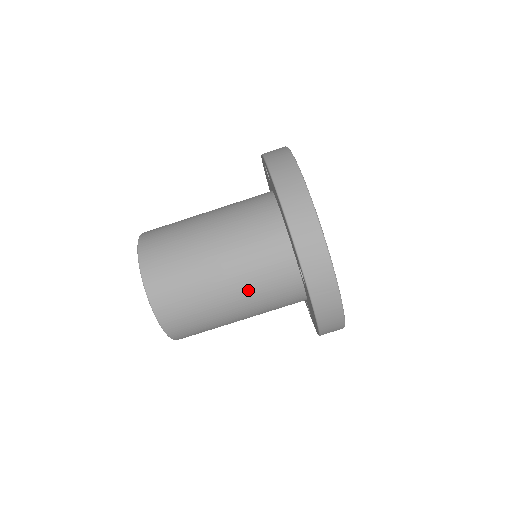
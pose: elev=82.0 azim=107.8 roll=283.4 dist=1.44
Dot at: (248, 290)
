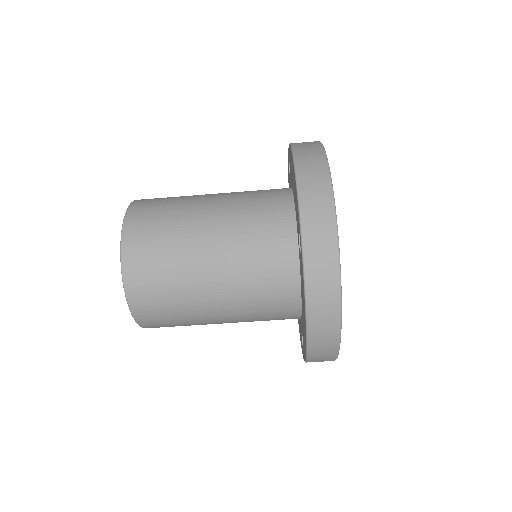
Dot at: occluded
